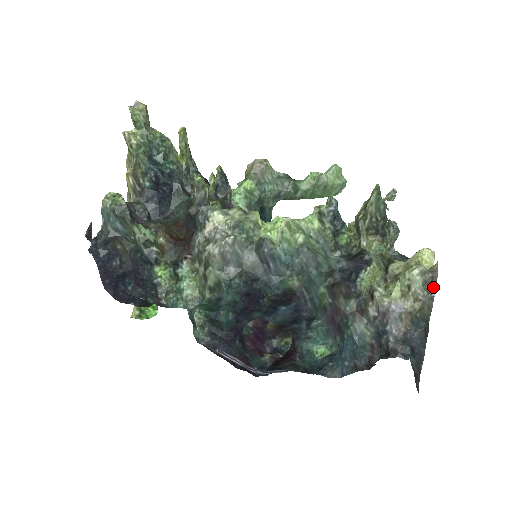
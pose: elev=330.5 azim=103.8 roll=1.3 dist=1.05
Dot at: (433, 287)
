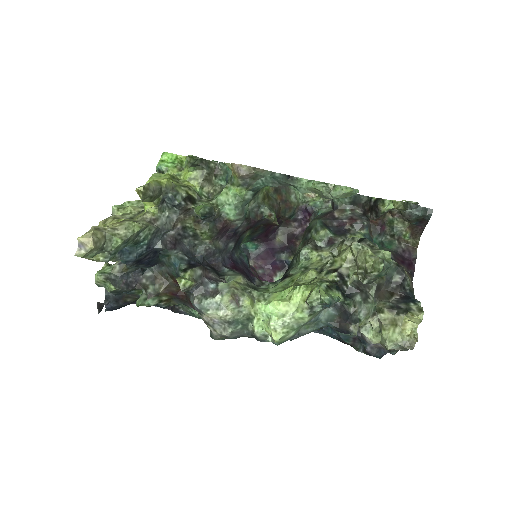
Dot at: occluded
